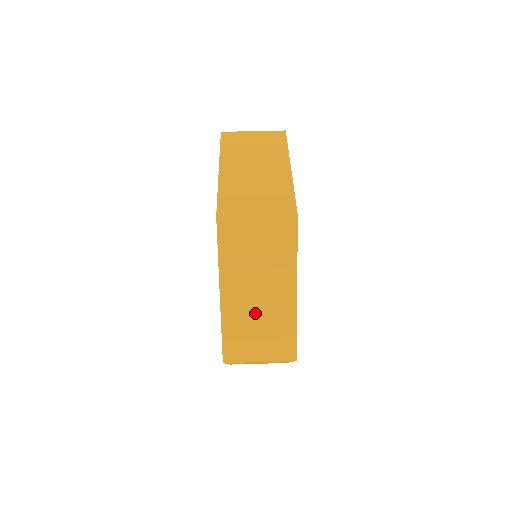
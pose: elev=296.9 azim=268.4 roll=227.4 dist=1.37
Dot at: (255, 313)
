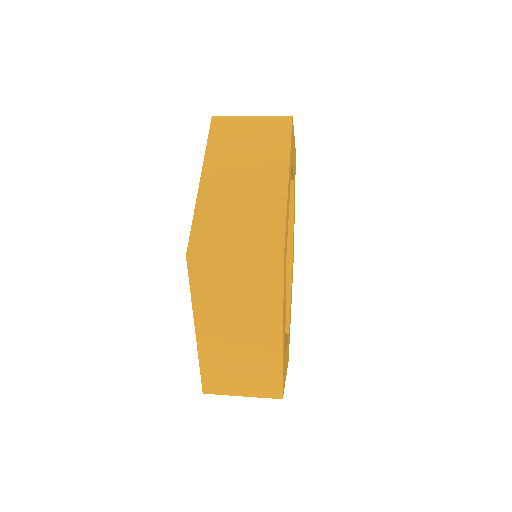
Dot at: occluded
